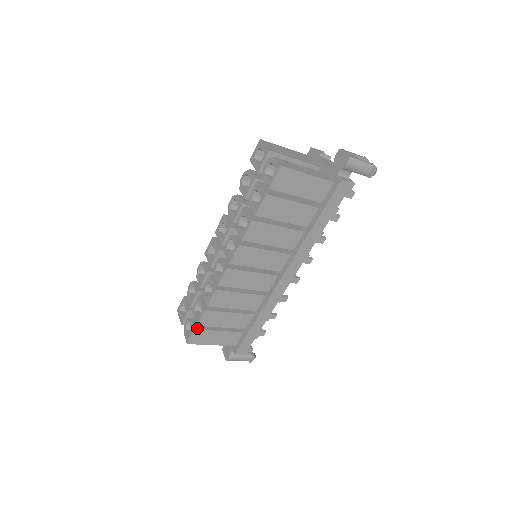
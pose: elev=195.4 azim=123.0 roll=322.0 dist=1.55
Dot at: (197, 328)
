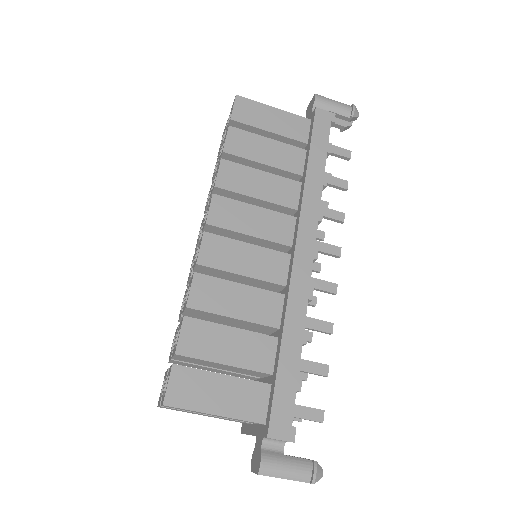
Dot at: (177, 365)
